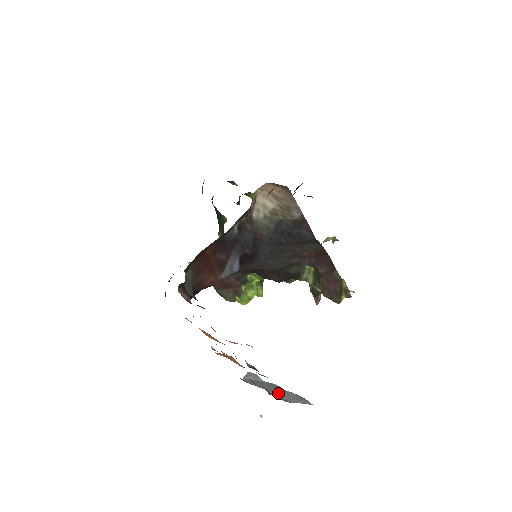
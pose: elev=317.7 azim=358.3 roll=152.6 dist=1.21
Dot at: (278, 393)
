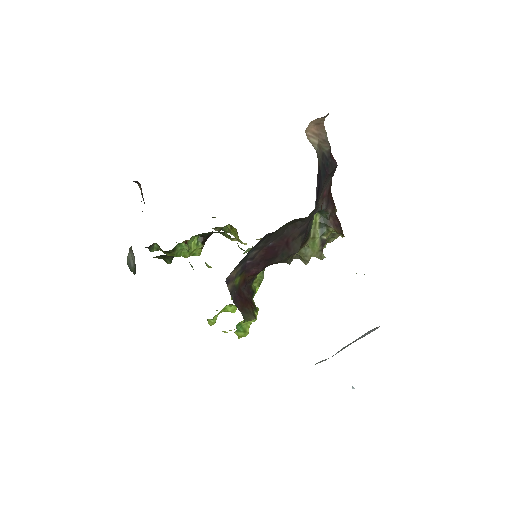
Dot at: occluded
